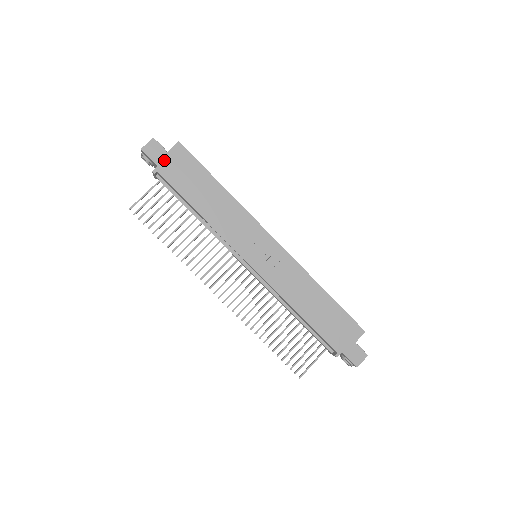
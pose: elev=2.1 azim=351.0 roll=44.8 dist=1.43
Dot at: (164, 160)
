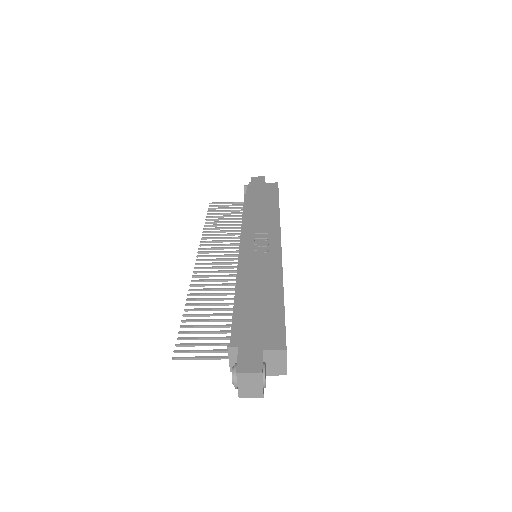
Dot at: (258, 184)
